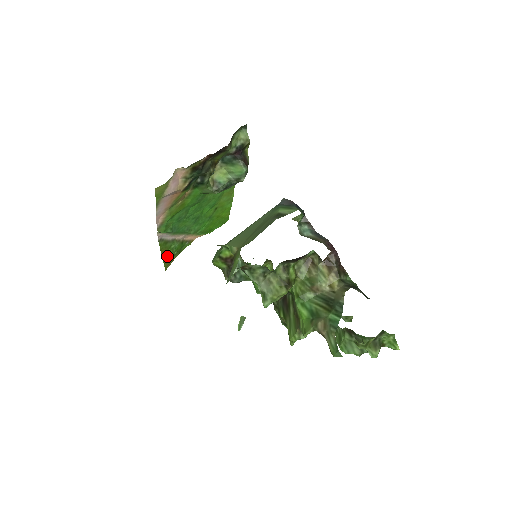
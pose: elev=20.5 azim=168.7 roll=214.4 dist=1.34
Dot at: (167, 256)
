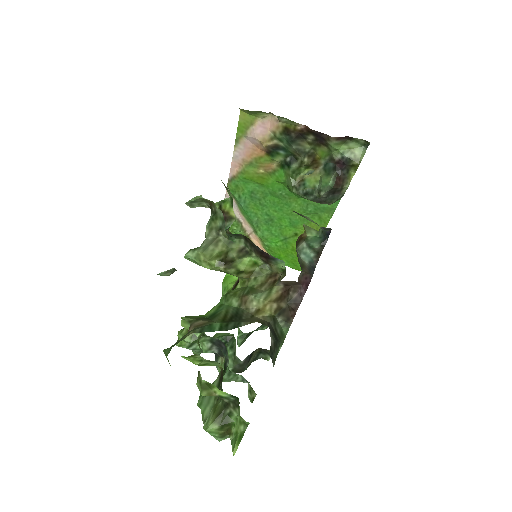
Dot at: occluded
